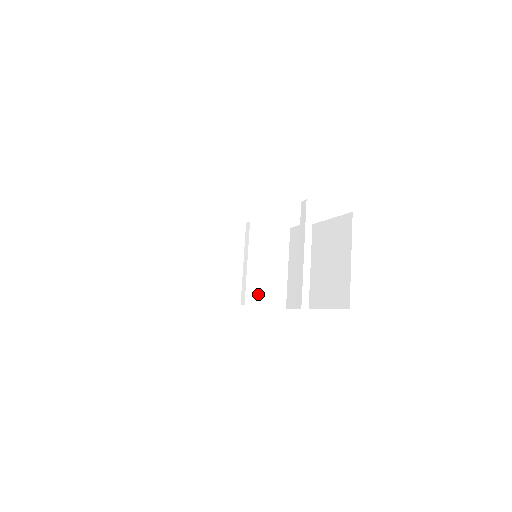
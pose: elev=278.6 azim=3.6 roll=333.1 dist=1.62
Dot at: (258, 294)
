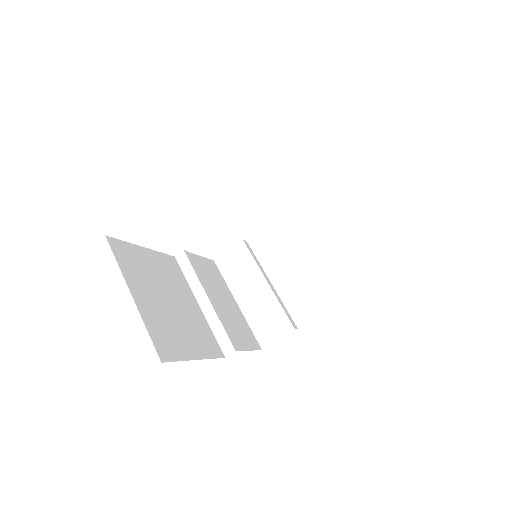
Dot at: (236, 336)
